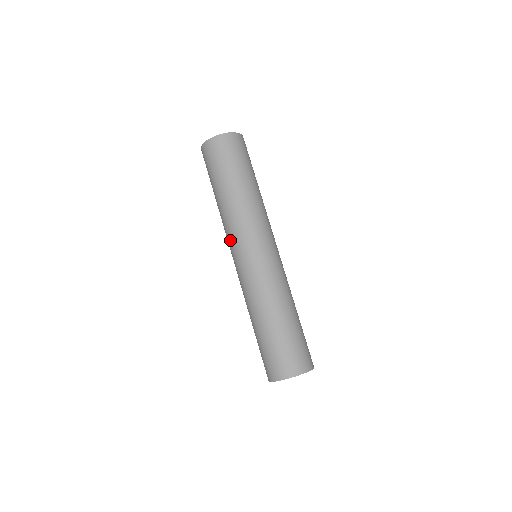
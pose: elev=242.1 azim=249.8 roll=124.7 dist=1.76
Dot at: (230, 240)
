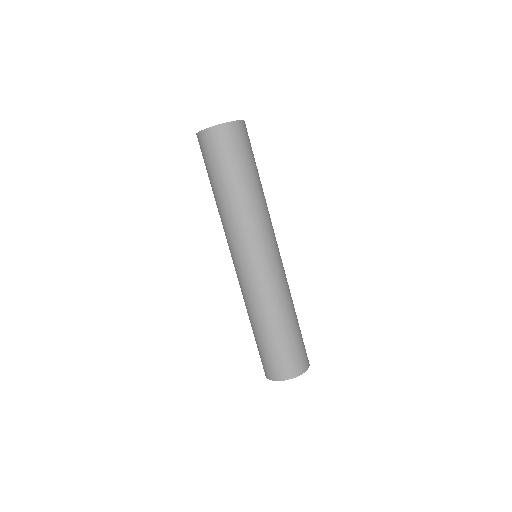
Dot at: (230, 242)
